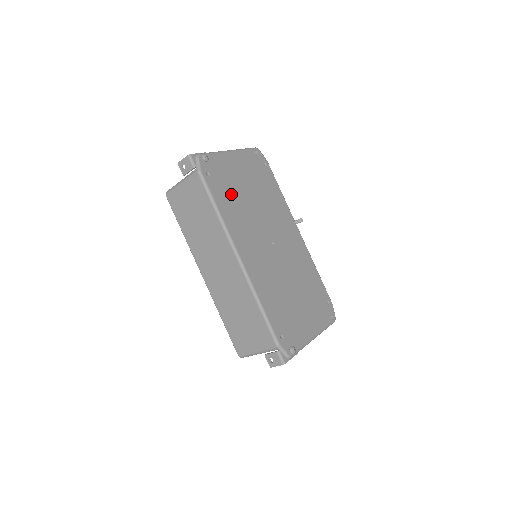
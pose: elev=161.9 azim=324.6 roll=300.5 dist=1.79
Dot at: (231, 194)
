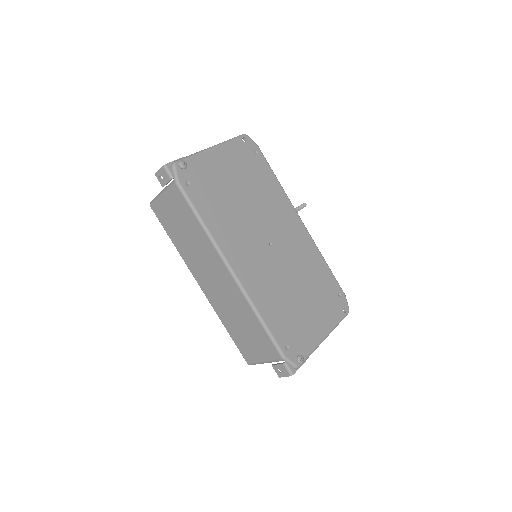
Dot at: (217, 199)
